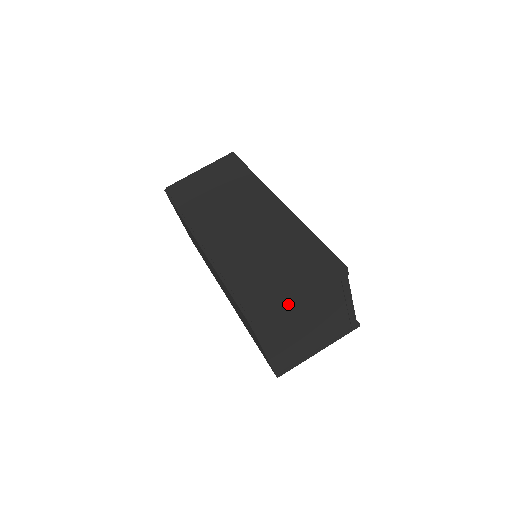
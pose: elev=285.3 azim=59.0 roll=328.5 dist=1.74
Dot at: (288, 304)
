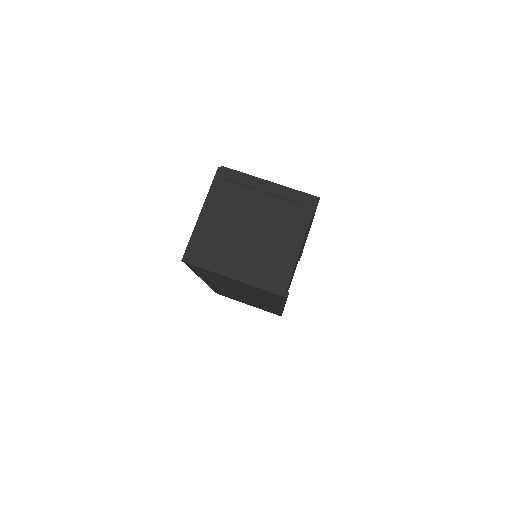
Dot at: (256, 179)
